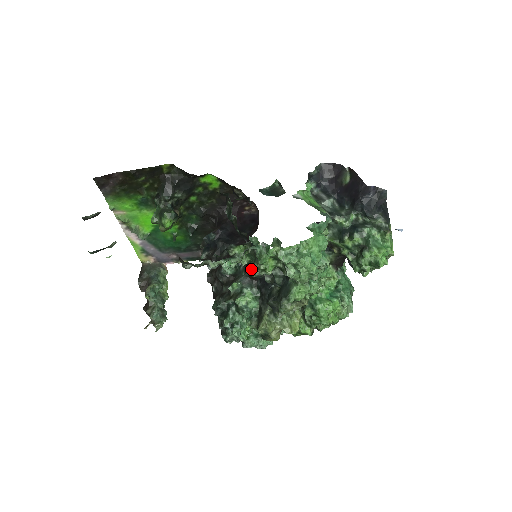
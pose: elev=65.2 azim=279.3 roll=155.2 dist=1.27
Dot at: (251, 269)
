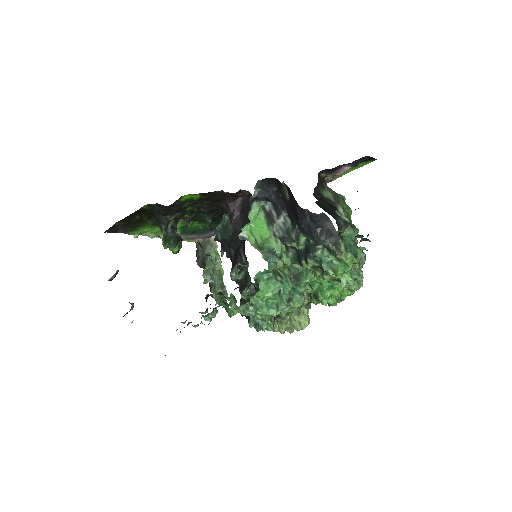
Dot at: occluded
